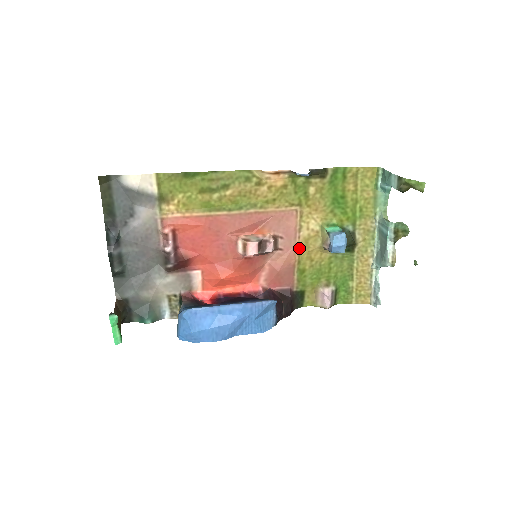
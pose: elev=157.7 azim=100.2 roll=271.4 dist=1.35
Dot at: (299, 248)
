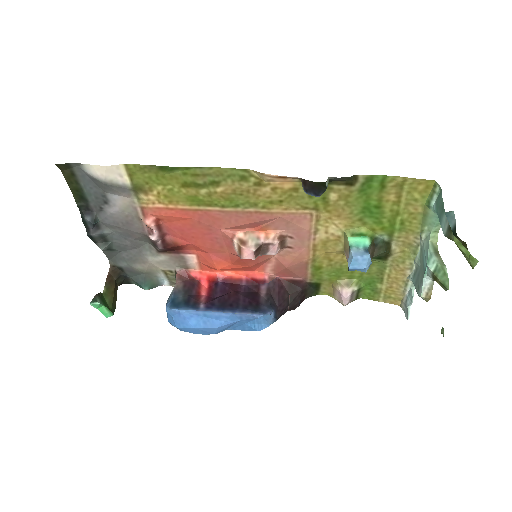
Dot at: (314, 248)
